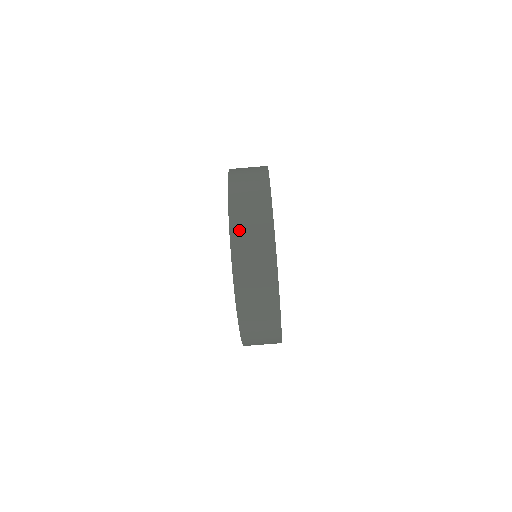
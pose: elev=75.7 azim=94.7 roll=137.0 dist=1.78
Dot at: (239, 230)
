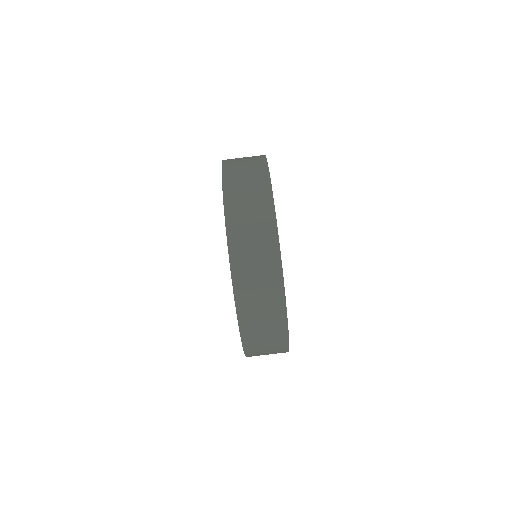
Dot at: (235, 208)
